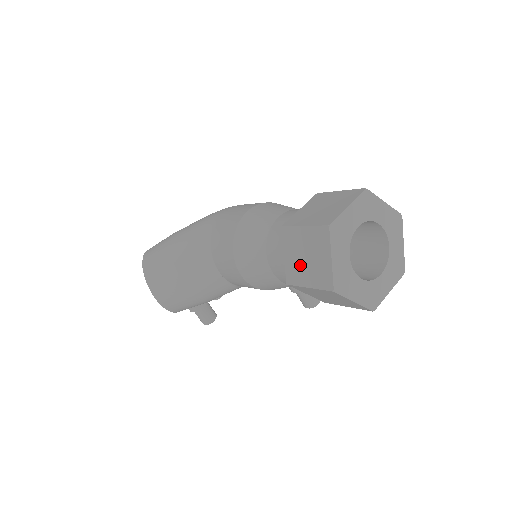
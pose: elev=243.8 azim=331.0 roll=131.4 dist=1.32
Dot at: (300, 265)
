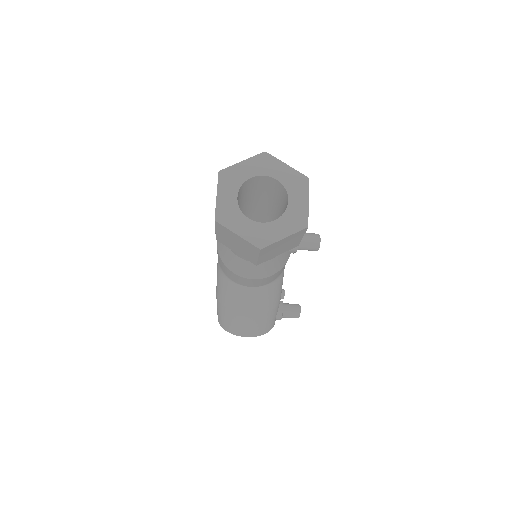
Dot at: (242, 251)
